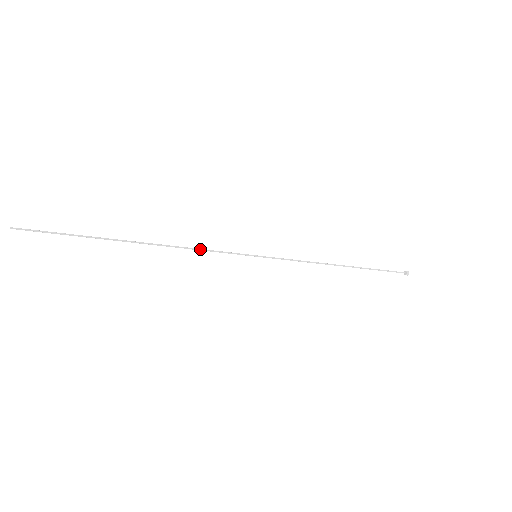
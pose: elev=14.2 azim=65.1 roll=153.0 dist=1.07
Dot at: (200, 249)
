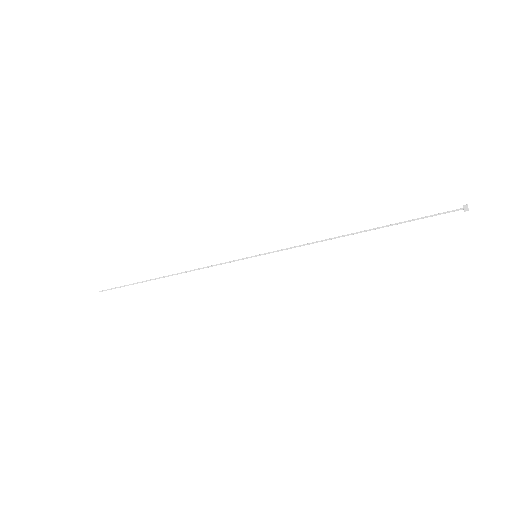
Dot at: (207, 267)
